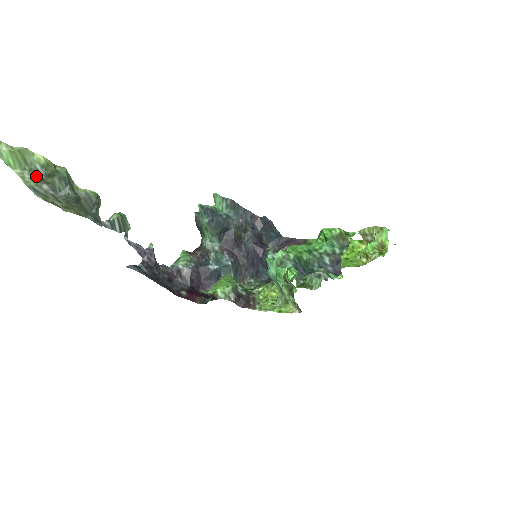
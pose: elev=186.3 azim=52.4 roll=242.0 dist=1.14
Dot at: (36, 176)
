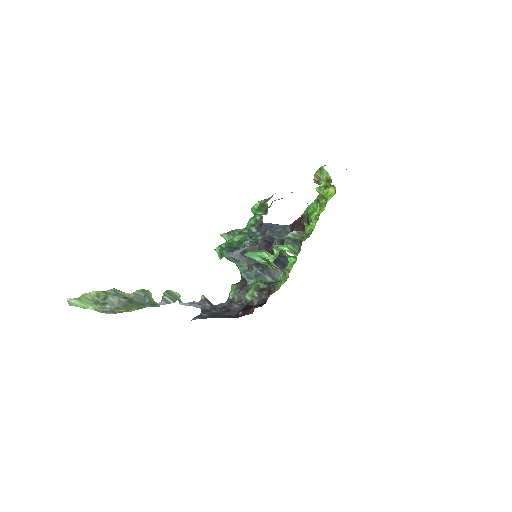
Dot at: (99, 304)
